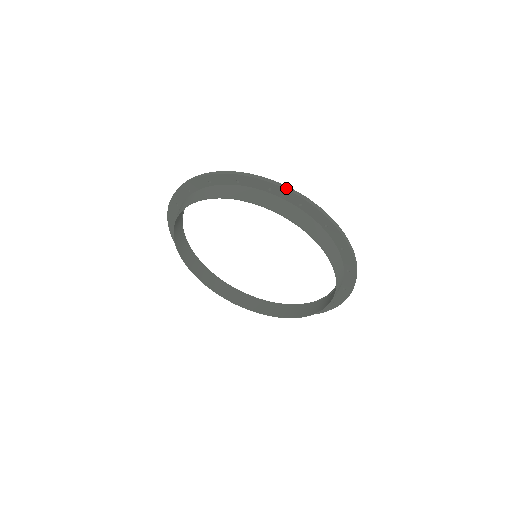
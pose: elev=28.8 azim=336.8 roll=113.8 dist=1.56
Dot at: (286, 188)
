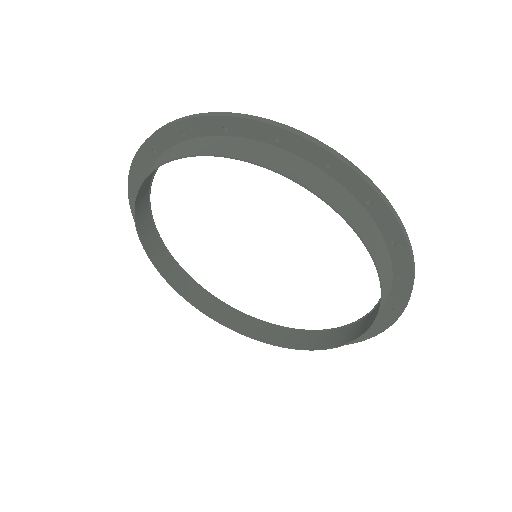
Dot at: (413, 258)
